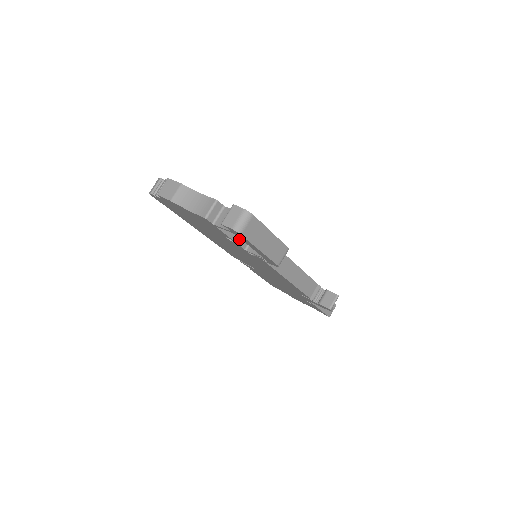
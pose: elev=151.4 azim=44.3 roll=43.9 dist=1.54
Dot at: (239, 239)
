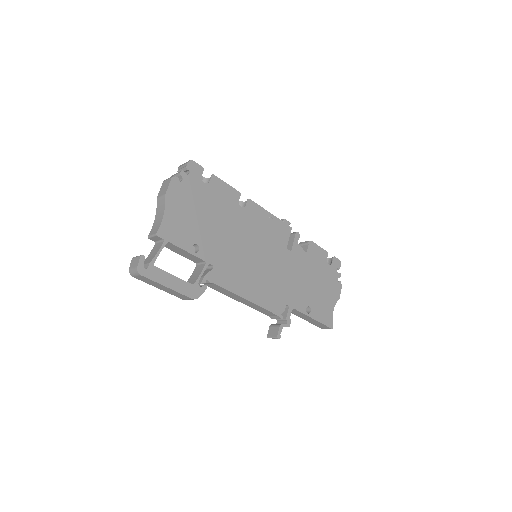
Dot at: (188, 257)
